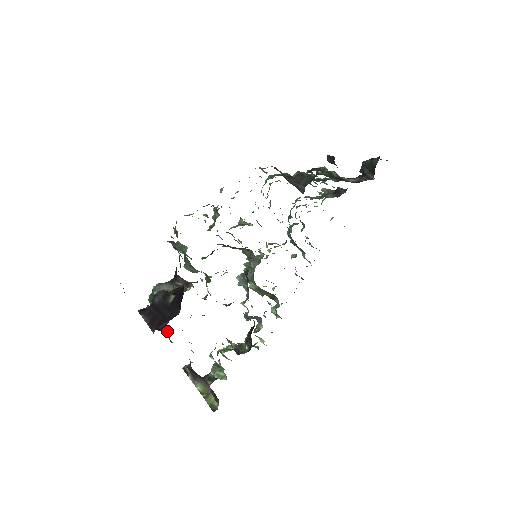
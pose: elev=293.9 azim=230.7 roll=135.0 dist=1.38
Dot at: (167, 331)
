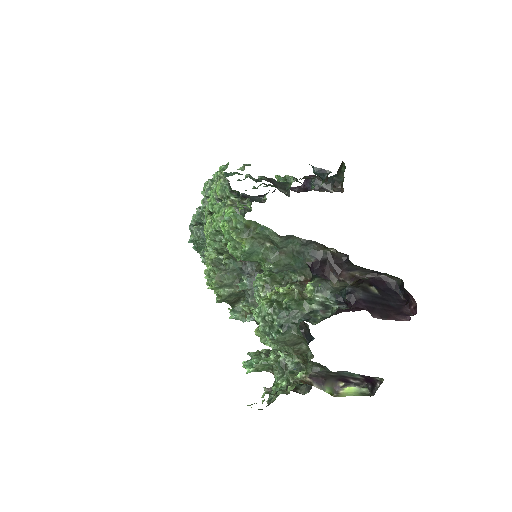
Dot at: (285, 345)
